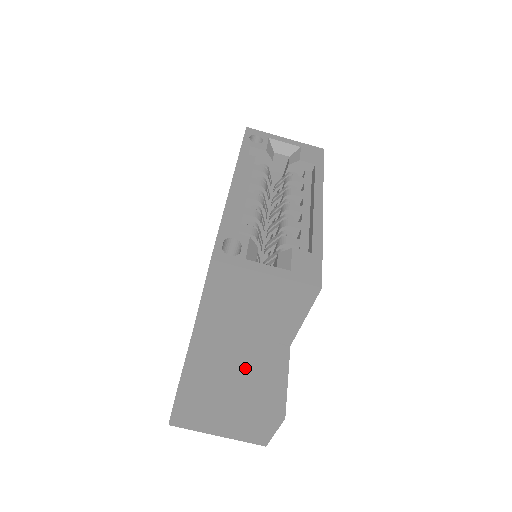
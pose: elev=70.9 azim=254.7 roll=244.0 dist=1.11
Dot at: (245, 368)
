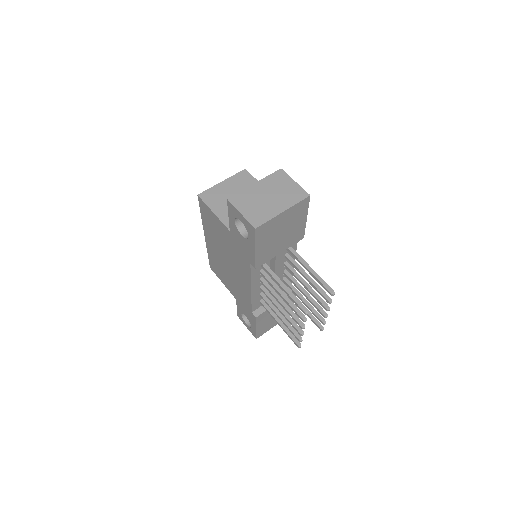
Dot at: occluded
